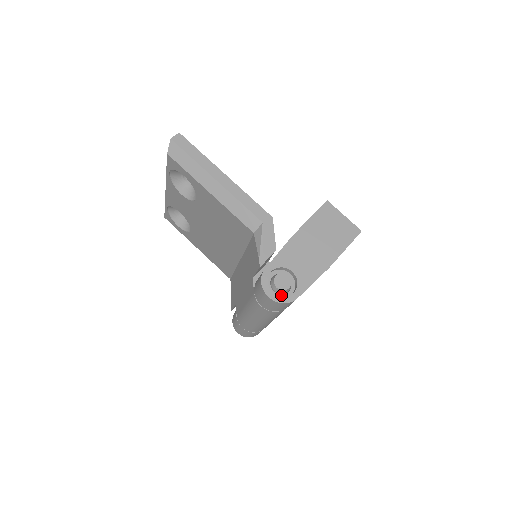
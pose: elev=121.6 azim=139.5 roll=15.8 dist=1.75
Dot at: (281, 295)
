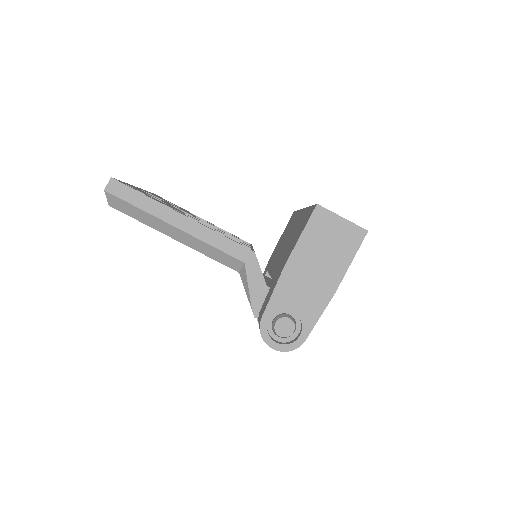
Dot at: (287, 338)
